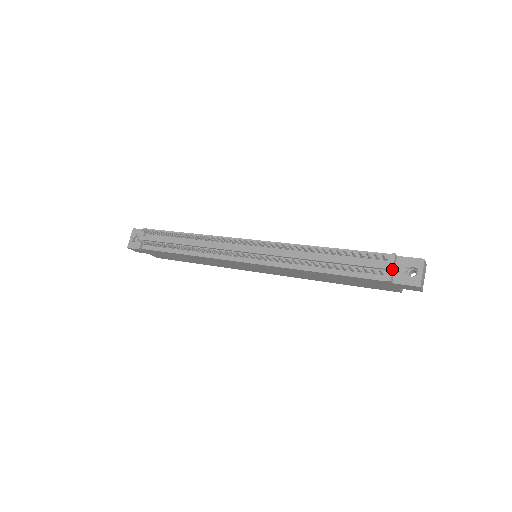
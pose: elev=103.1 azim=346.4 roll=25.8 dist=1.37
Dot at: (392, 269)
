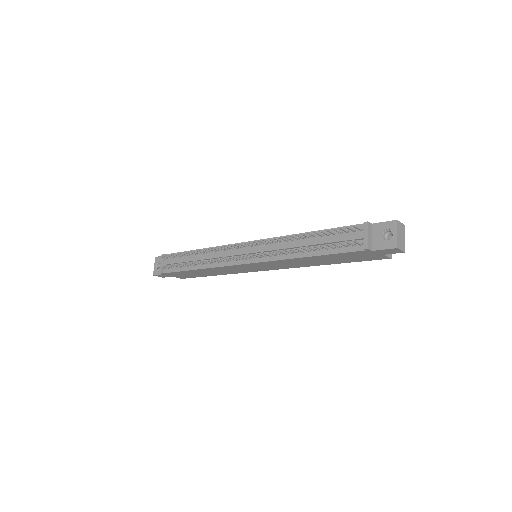
Dot at: (367, 237)
